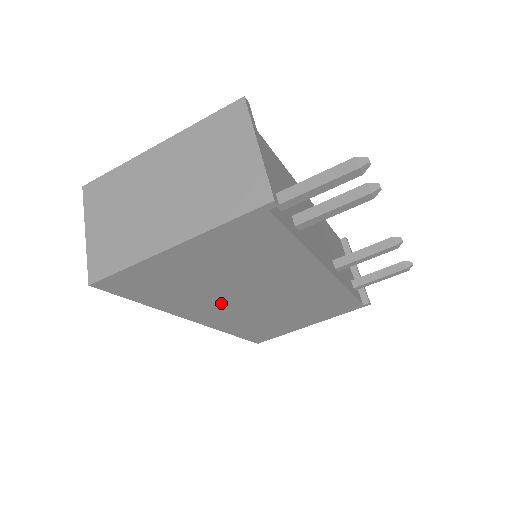
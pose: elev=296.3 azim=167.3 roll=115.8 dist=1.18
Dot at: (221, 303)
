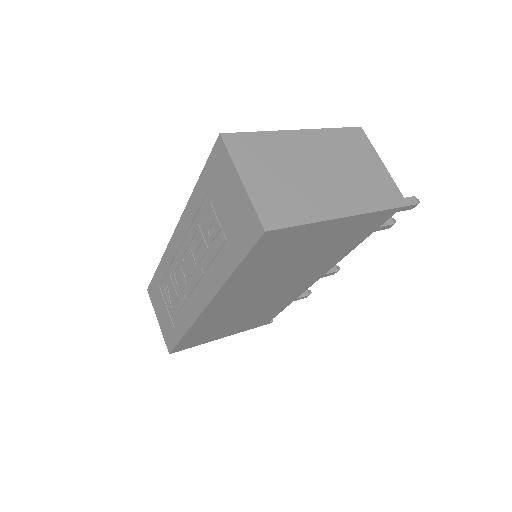
Dot at: (250, 290)
